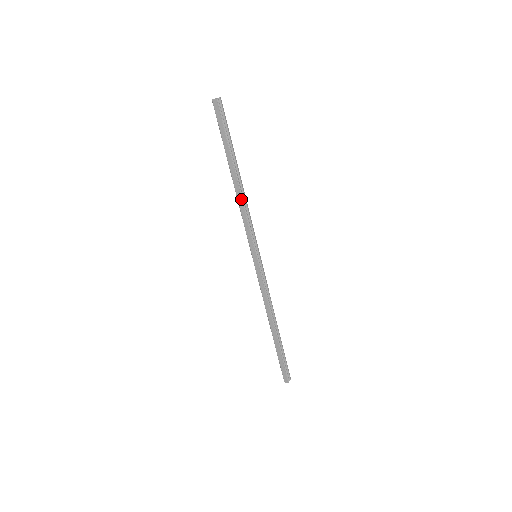
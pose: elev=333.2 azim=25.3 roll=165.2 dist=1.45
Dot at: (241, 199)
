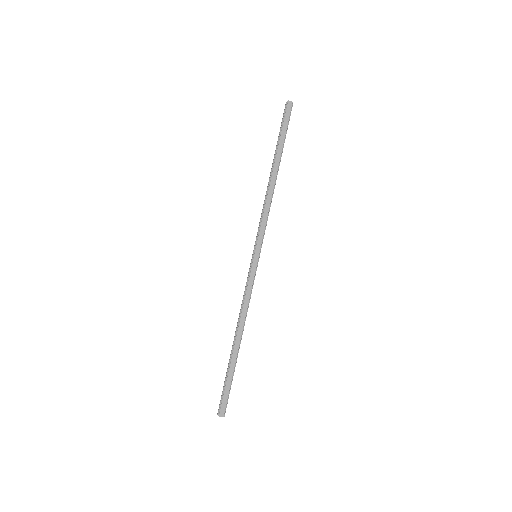
Dot at: (272, 194)
